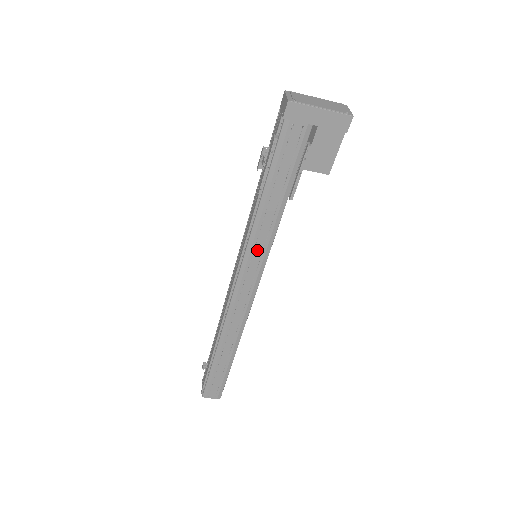
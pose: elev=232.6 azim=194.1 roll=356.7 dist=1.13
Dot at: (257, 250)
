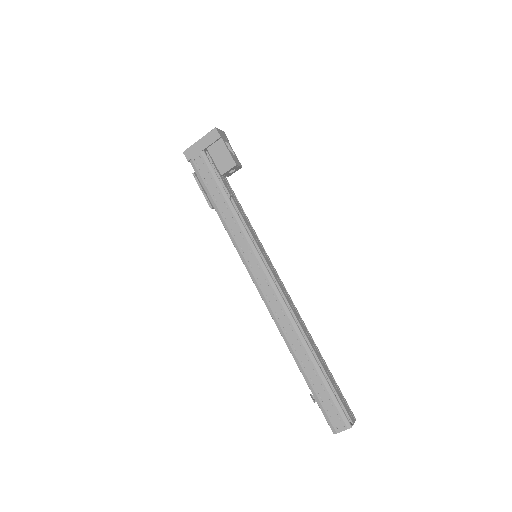
Dot at: (243, 246)
